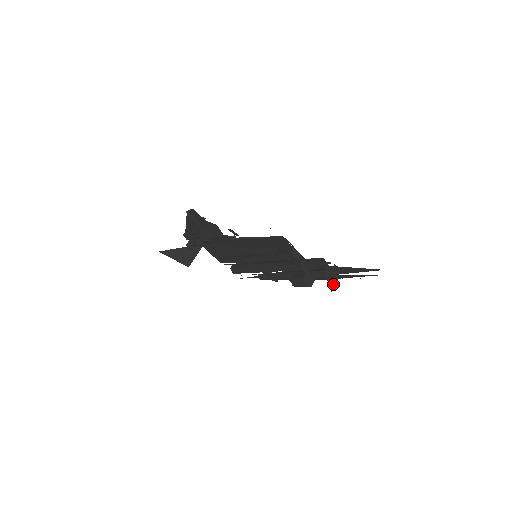
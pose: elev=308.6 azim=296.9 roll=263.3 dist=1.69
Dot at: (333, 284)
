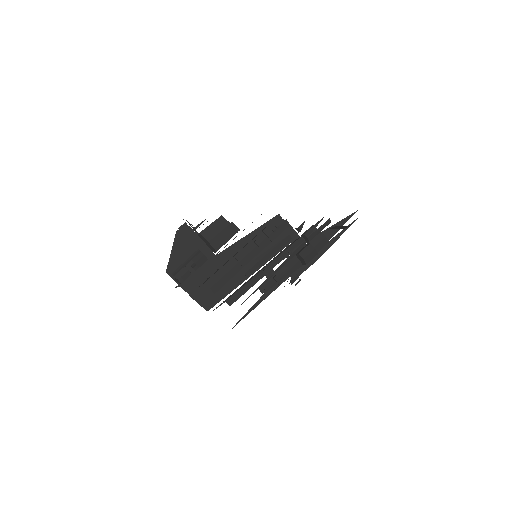
Dot at: occluded
